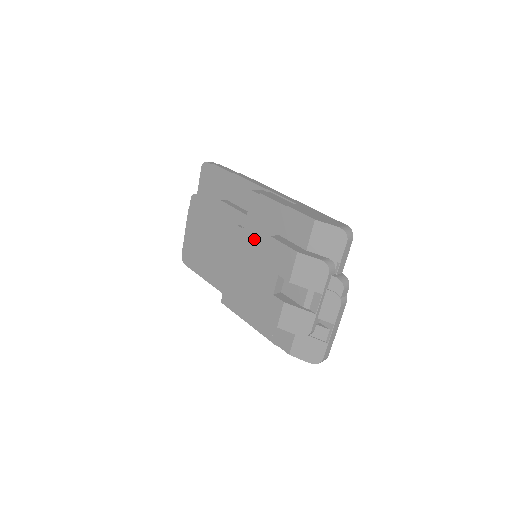
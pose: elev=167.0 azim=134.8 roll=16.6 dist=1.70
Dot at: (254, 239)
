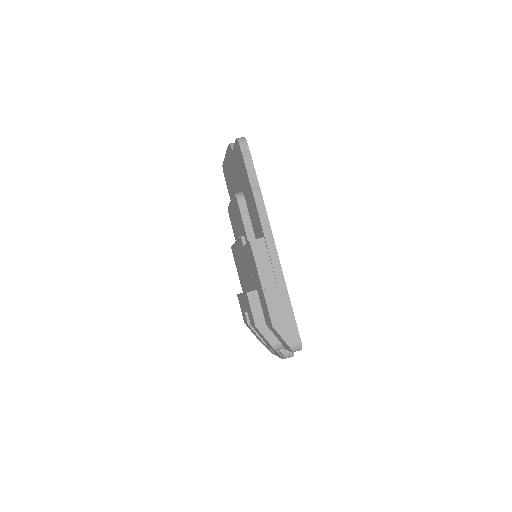
Dot at: (247, 263)
